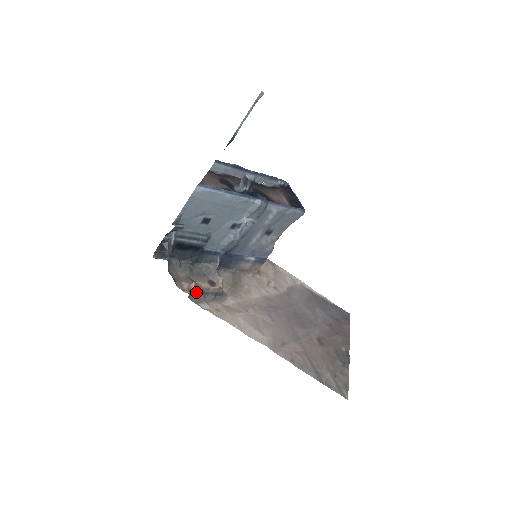
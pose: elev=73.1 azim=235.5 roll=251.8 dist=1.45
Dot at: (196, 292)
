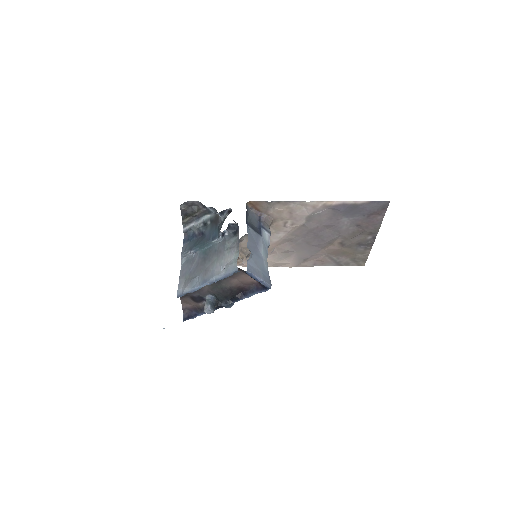
Dot at: occluded
